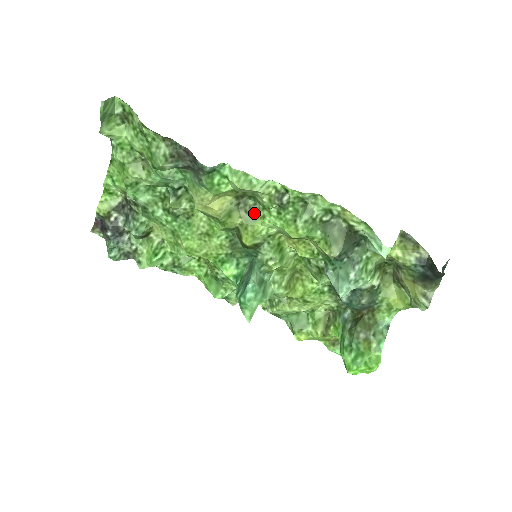
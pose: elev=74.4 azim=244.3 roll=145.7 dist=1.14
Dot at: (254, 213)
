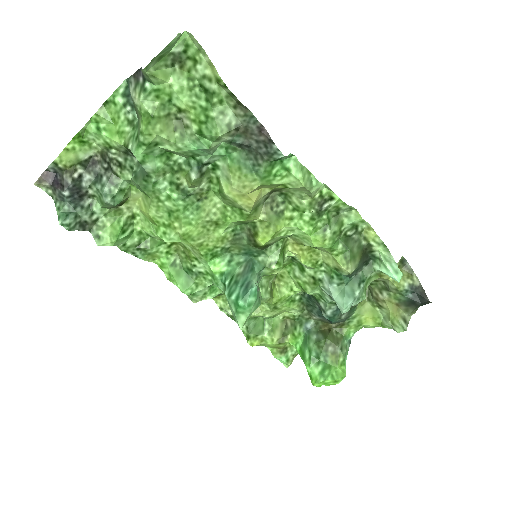
Dot at: (280, 212)
